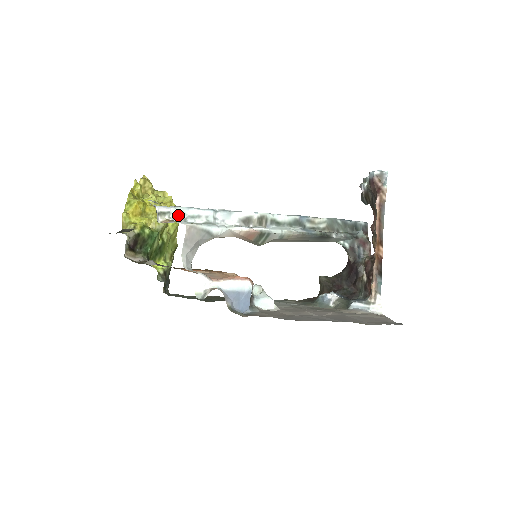
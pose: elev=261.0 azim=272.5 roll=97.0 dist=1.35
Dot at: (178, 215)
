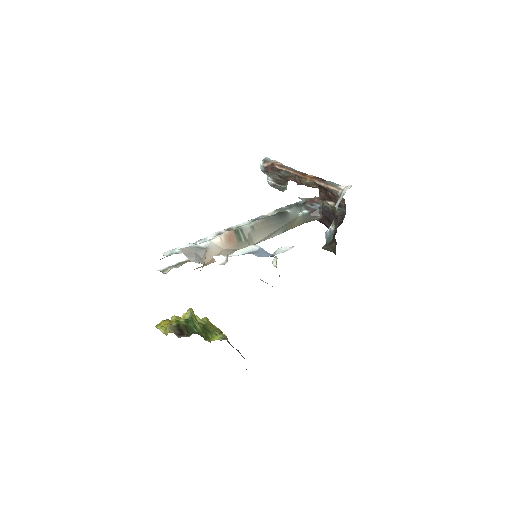
Dot at: (170, 254)
